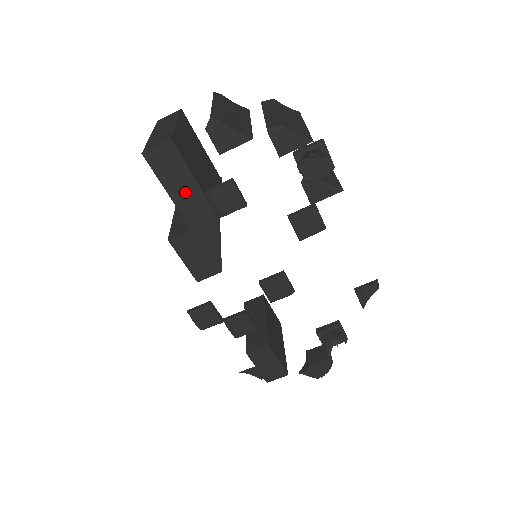
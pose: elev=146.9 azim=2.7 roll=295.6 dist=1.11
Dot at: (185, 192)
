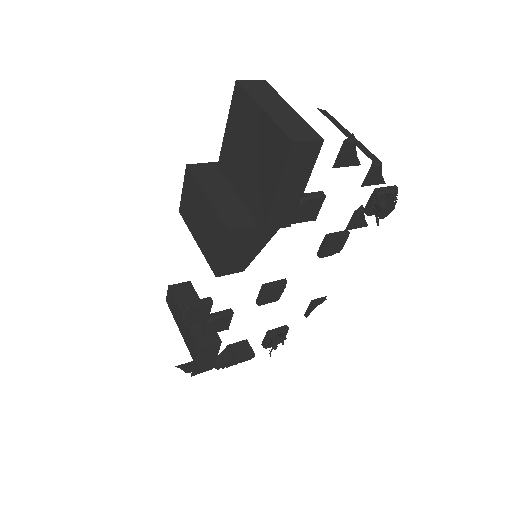
Dot at: (290, 192)
